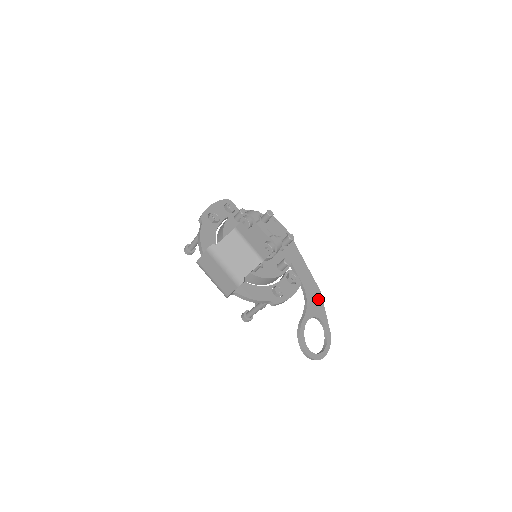
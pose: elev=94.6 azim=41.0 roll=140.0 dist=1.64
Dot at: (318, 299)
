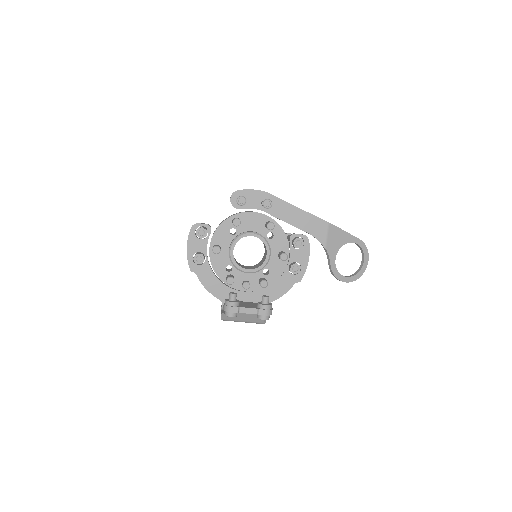
Dot at: (332, 232)
